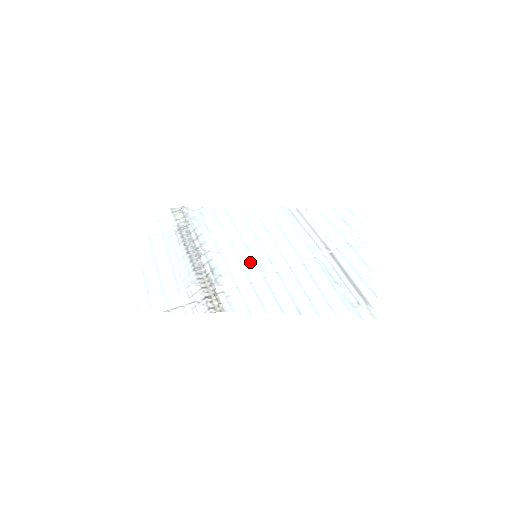
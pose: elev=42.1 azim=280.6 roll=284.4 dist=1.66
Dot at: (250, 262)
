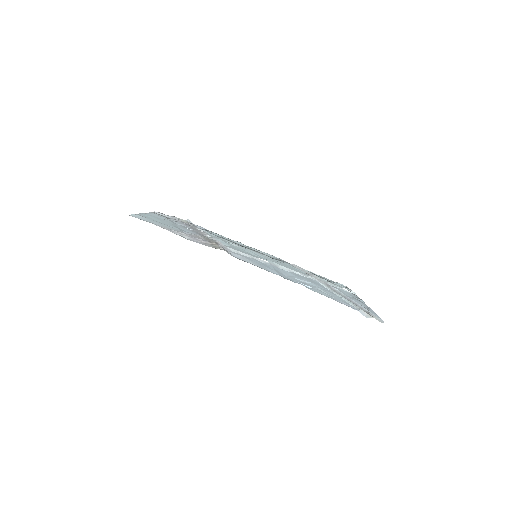
Dot at: (251, 254)
